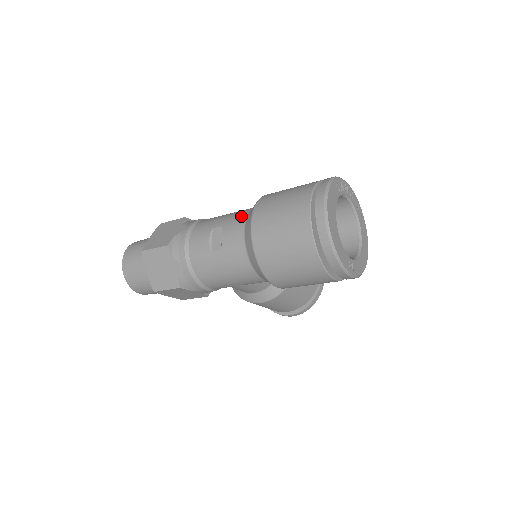
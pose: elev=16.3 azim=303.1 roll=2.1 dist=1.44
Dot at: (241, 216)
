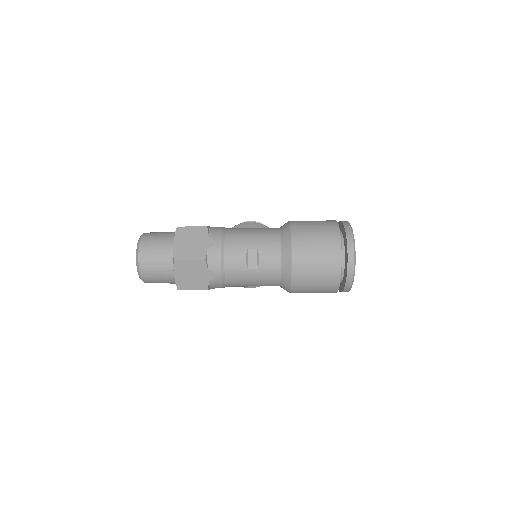
Dot at: (274, 243)
